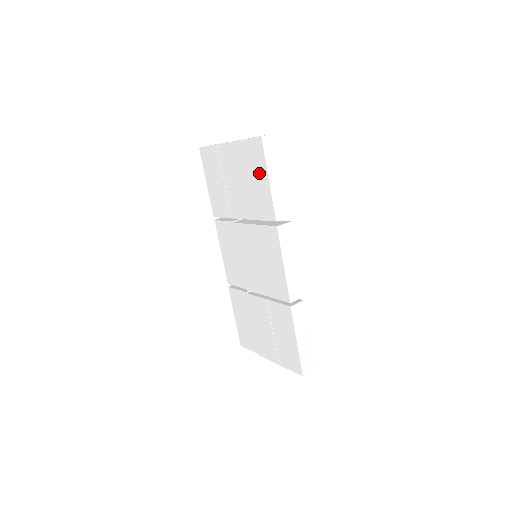
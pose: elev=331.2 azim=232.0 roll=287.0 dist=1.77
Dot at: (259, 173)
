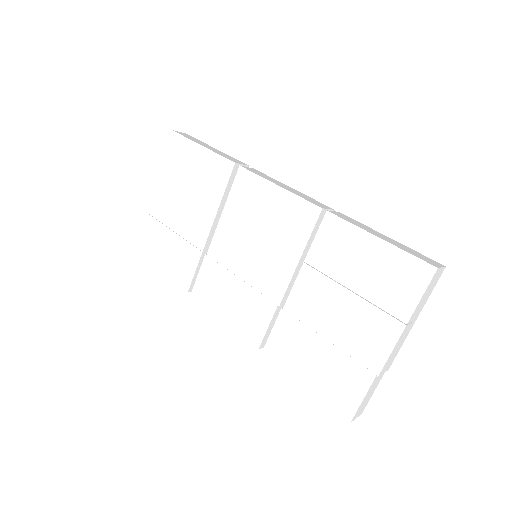
Dot at: (190, 157)
